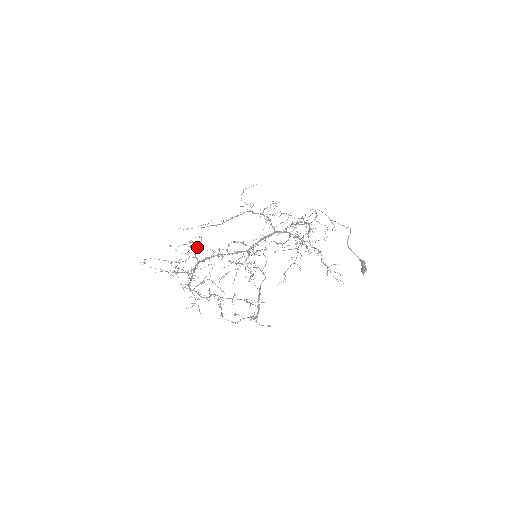
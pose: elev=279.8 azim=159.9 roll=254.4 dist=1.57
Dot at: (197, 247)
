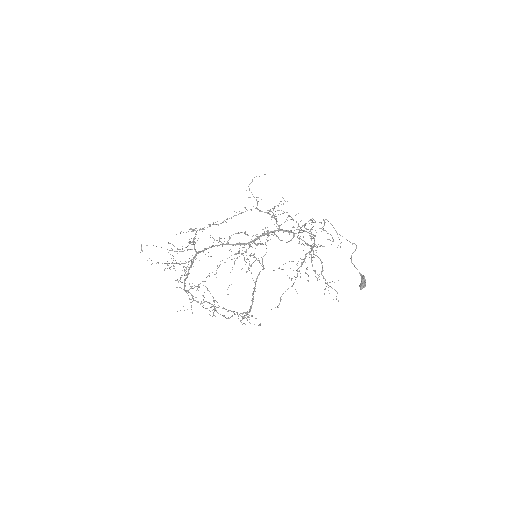
Dot at: (197, 240)
